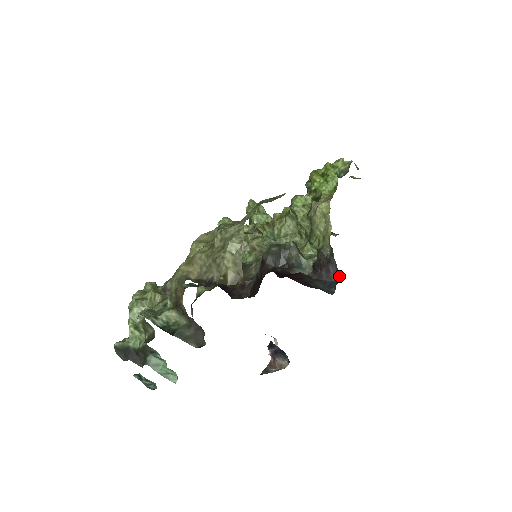
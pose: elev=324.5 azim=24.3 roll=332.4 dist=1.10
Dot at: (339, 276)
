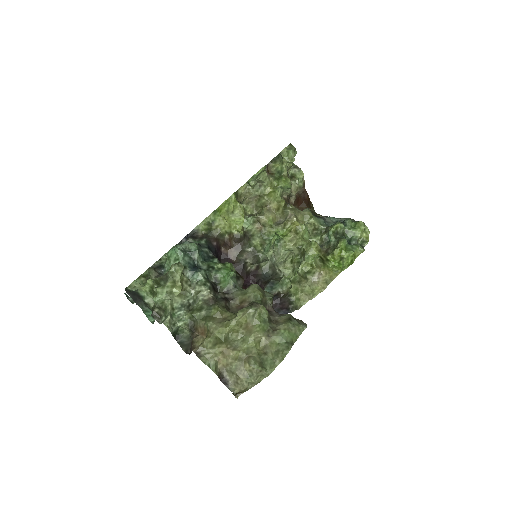
Dot at: occluded
